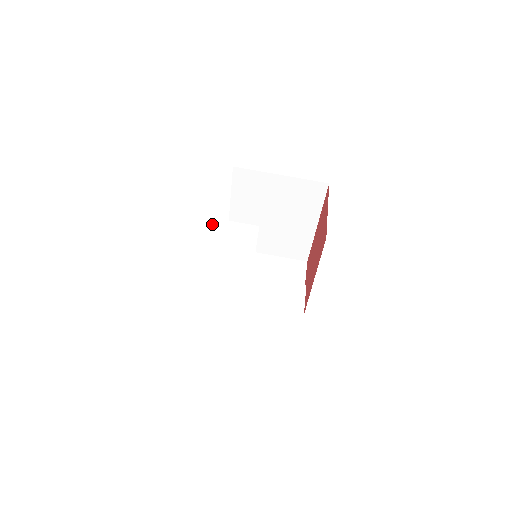
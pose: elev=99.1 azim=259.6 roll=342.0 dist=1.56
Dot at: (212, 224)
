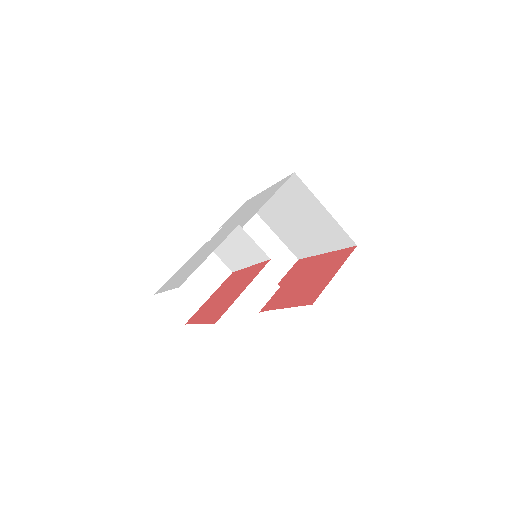
Dot at: (236, 227)
